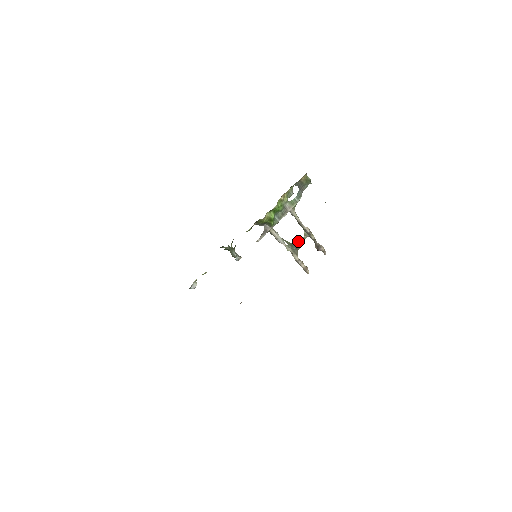
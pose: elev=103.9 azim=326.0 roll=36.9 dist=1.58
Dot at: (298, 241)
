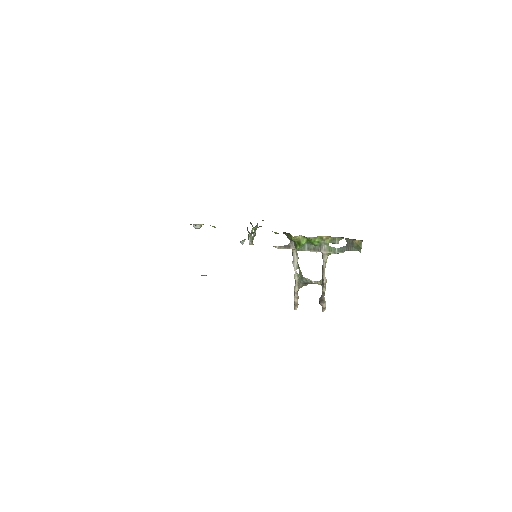
Dot at: (310, 280)
